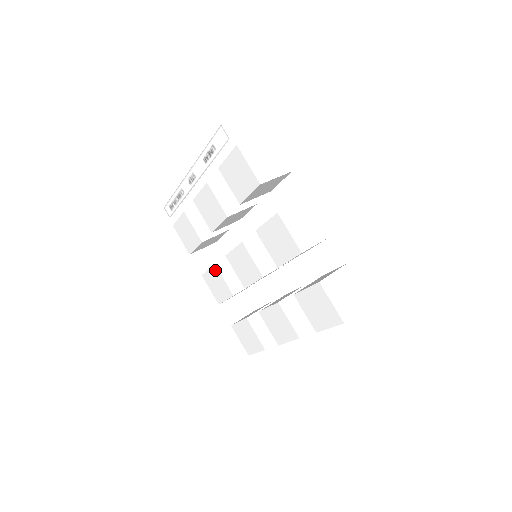
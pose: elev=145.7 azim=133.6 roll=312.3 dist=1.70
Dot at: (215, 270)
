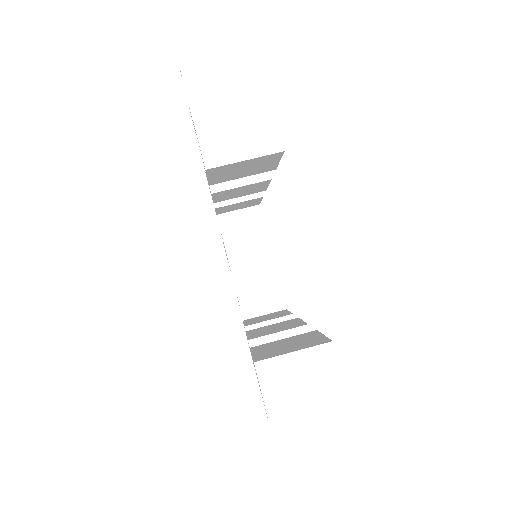
Dot at: occluded
